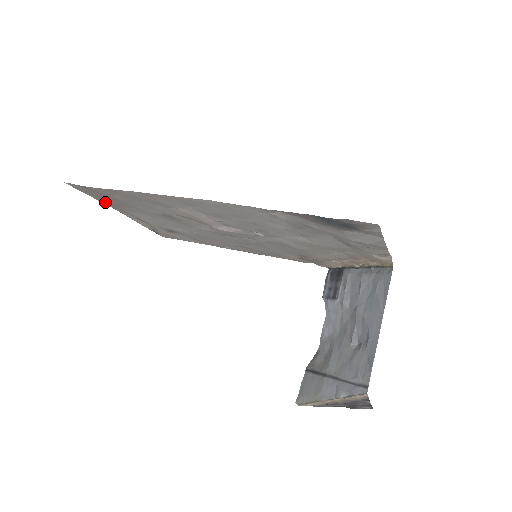
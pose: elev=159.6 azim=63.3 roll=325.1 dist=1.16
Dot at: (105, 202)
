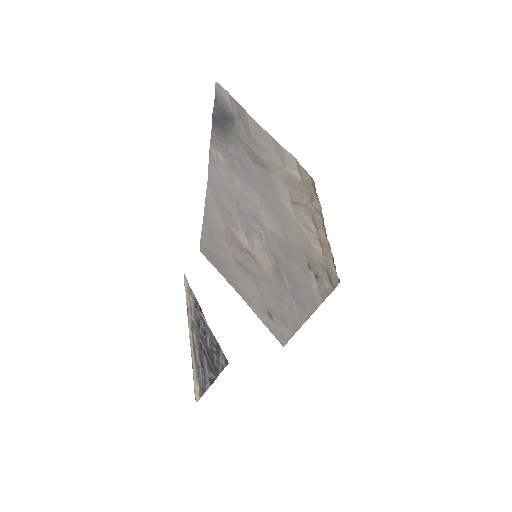
Dot at: (225, 276)
